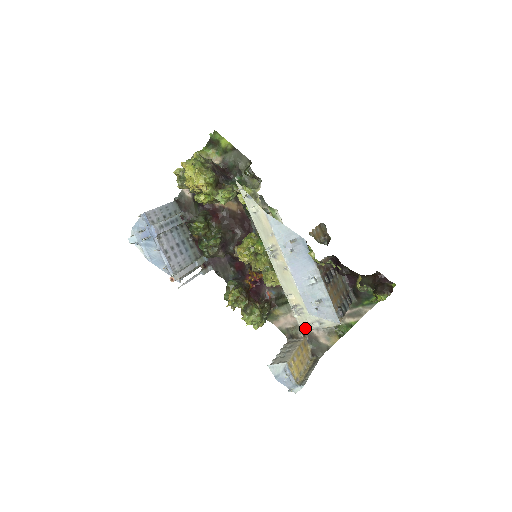
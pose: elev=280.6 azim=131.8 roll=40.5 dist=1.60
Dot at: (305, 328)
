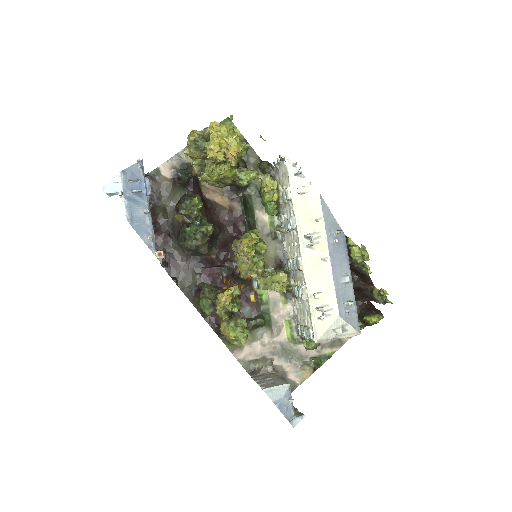
Dot at: (322, 337)
